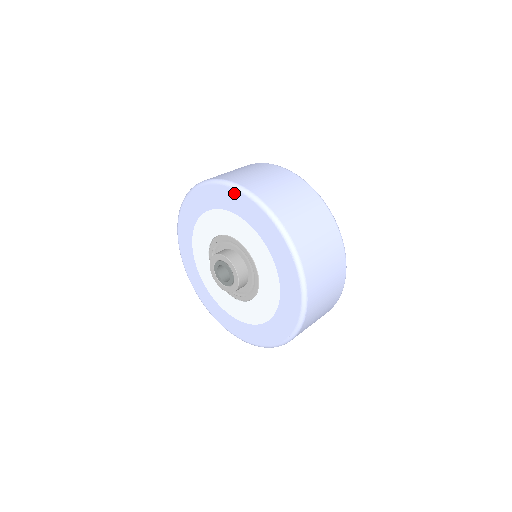
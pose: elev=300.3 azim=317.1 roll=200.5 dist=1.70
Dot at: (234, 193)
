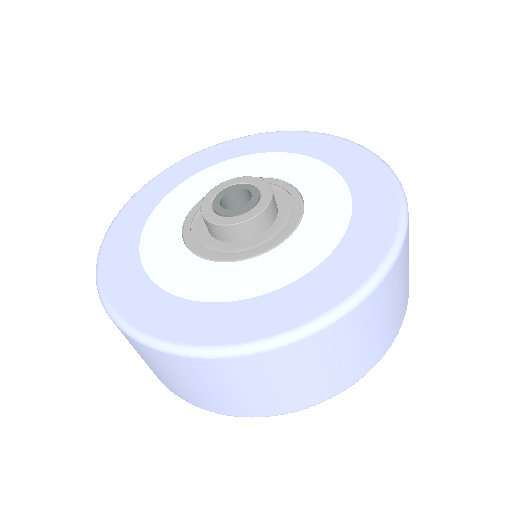
Dot at: (283, 134)
